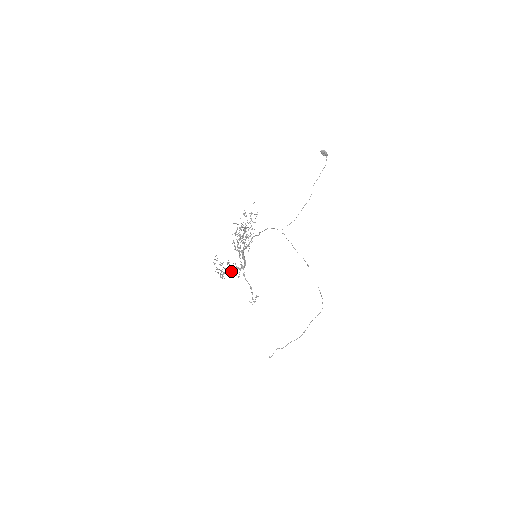
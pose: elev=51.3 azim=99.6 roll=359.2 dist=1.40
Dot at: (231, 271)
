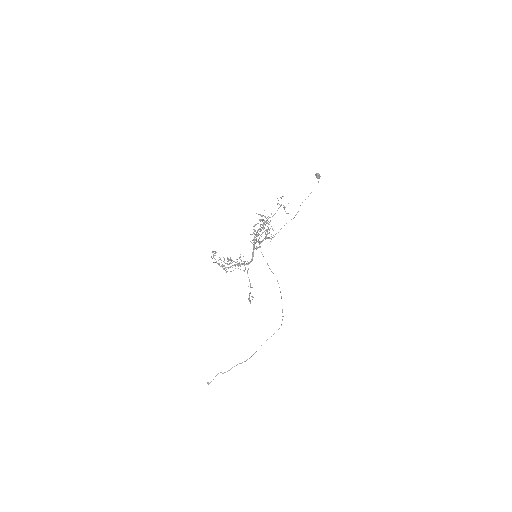
Dot at: (238, 265)
